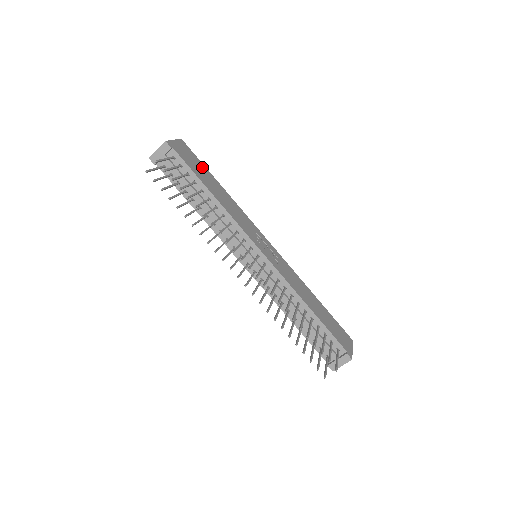
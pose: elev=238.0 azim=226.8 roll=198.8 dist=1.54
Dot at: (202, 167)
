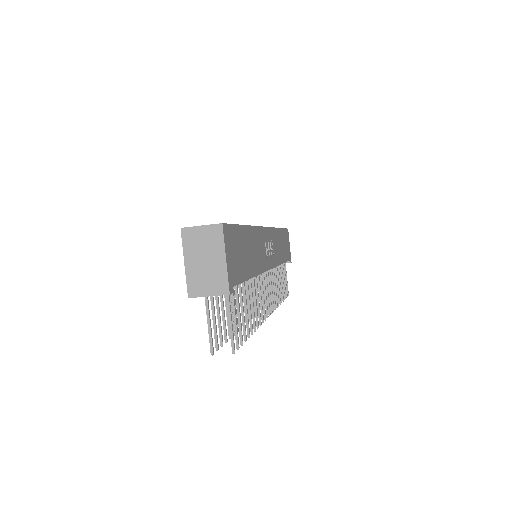
Dot at: (239, 237)
